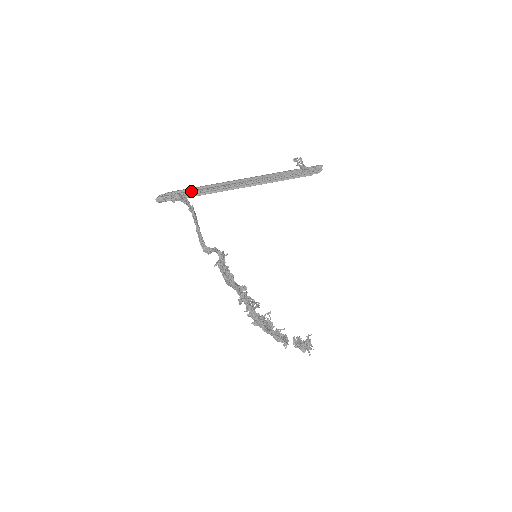
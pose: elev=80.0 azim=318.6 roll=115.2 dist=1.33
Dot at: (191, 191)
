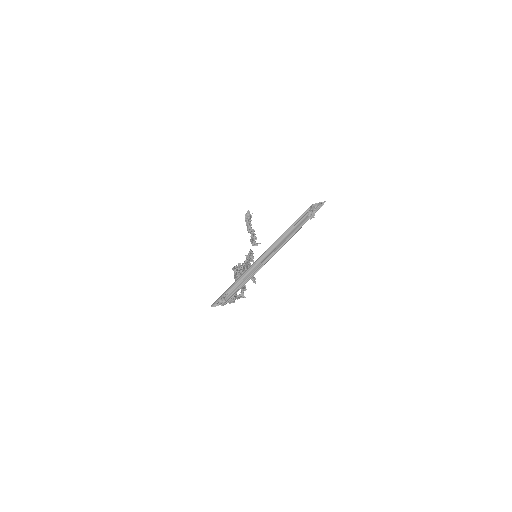
Dot at: (234, 283)
